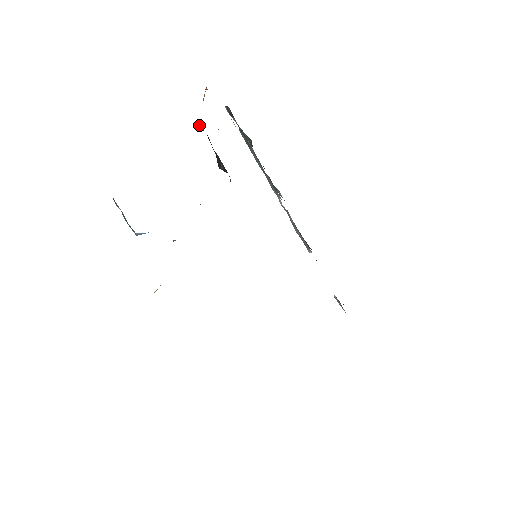
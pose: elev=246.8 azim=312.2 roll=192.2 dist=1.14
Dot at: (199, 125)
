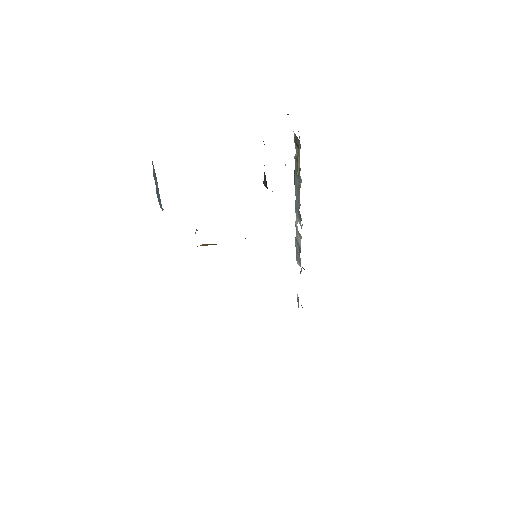
Dot at: occluded
